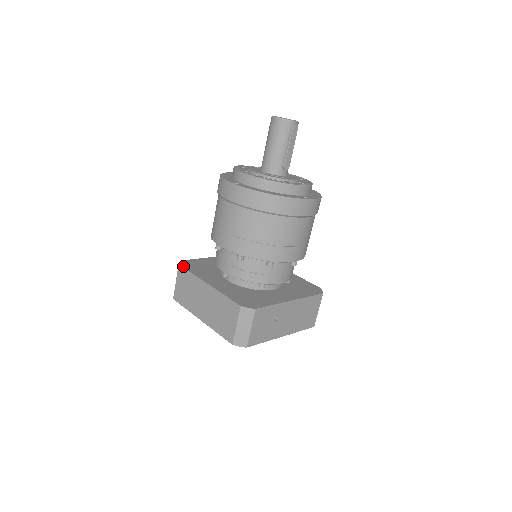
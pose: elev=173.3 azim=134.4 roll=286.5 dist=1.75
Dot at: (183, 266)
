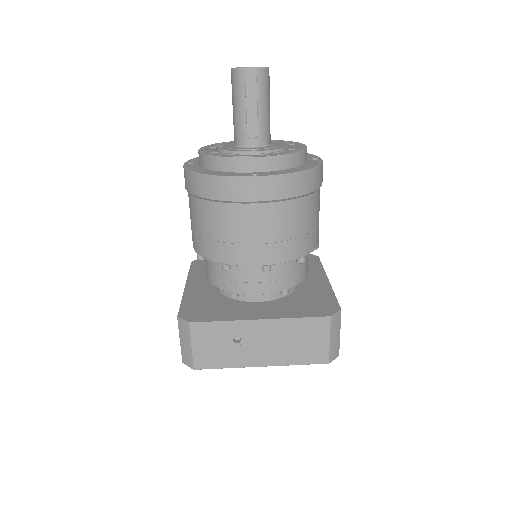
Dot at: (192, 264)
